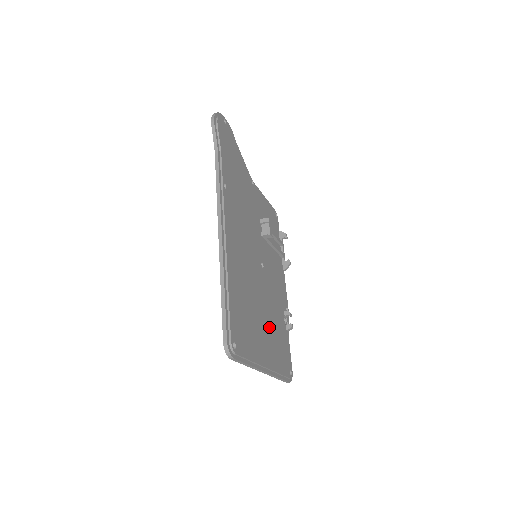
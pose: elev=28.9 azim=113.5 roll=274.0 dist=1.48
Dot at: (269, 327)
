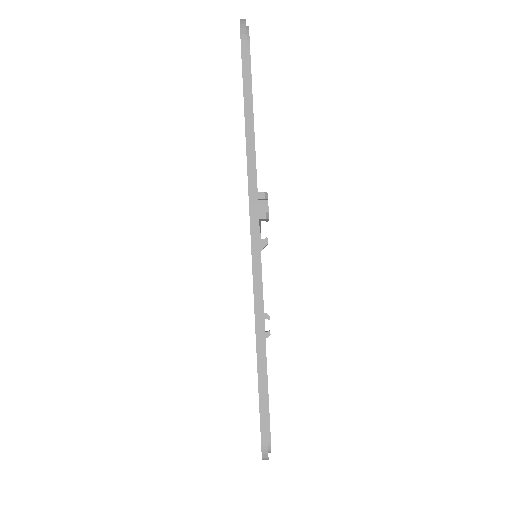
Dot at: occluded
